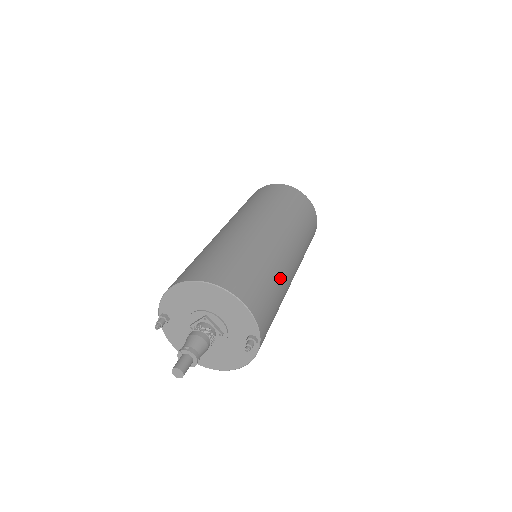
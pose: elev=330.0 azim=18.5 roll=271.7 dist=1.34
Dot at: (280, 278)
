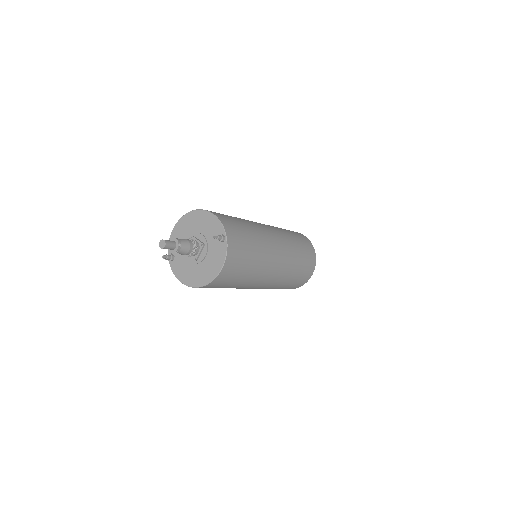
Dot at: (255, 230)
